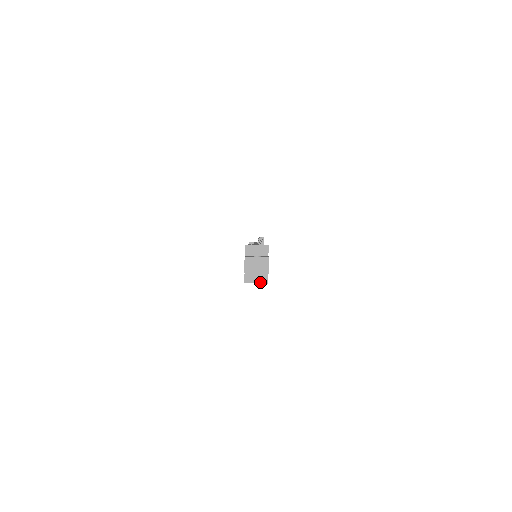
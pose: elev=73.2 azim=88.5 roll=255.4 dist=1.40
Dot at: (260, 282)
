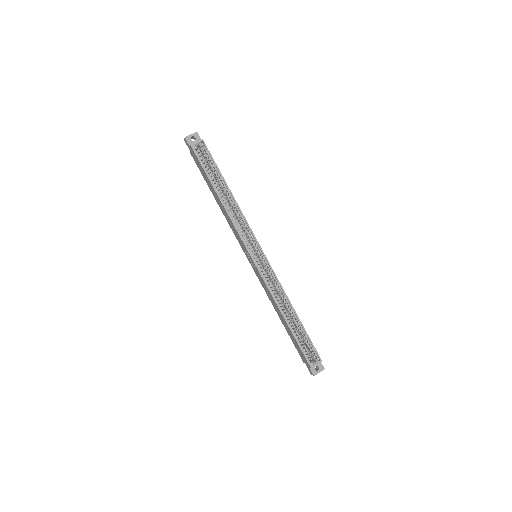
Dot at: (199, 141)
